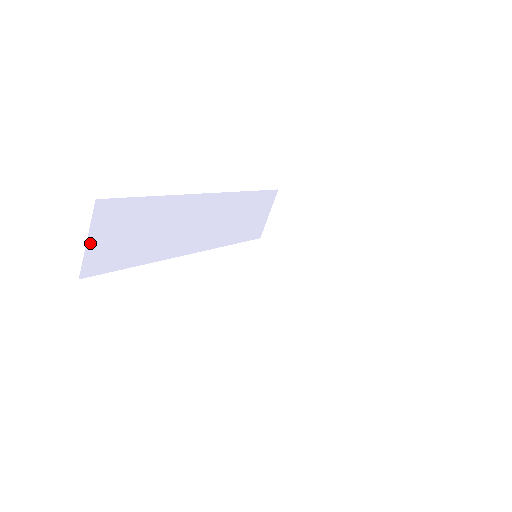
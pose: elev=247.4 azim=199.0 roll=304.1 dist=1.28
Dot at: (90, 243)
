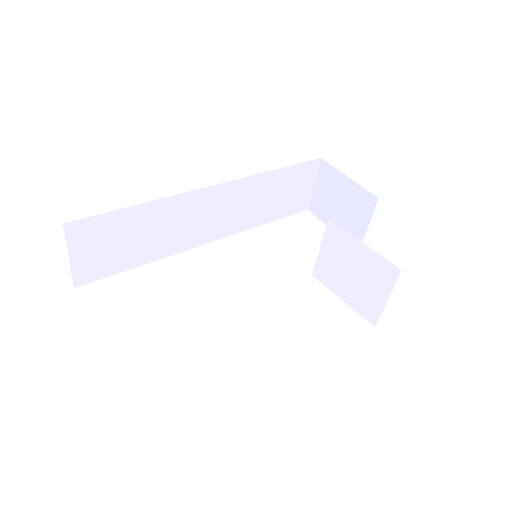
Dot at: (74, 259)
